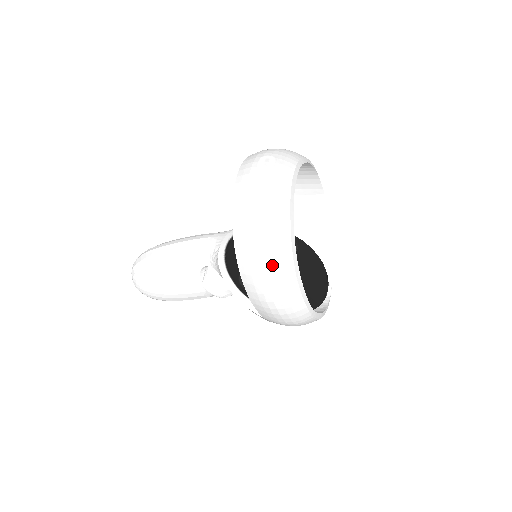
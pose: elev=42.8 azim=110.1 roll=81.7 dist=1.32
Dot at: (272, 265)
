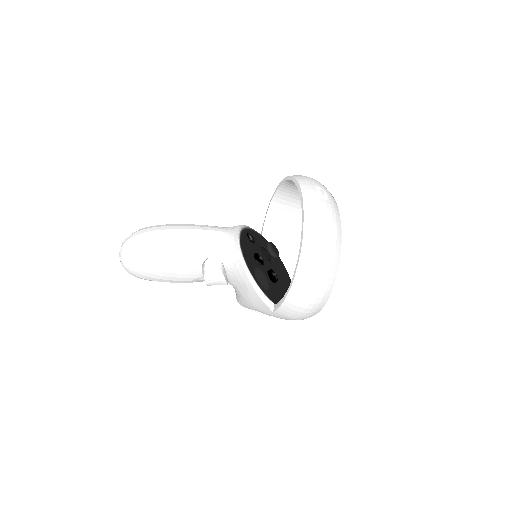
Dot at: (325, 277)
